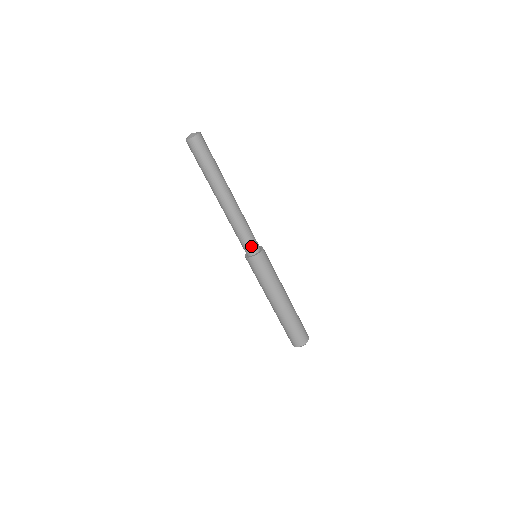
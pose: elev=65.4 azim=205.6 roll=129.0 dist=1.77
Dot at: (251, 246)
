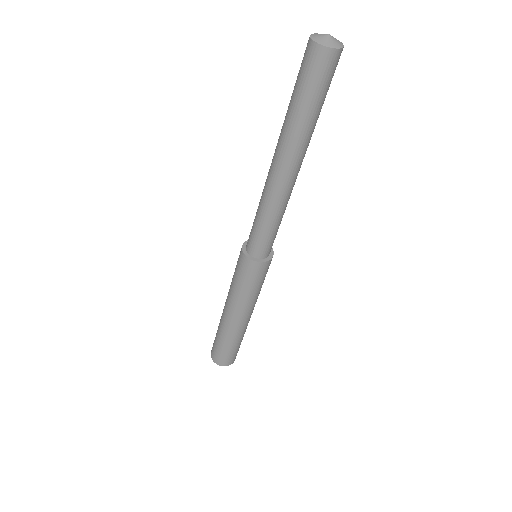
Dot at: (258, 246)
